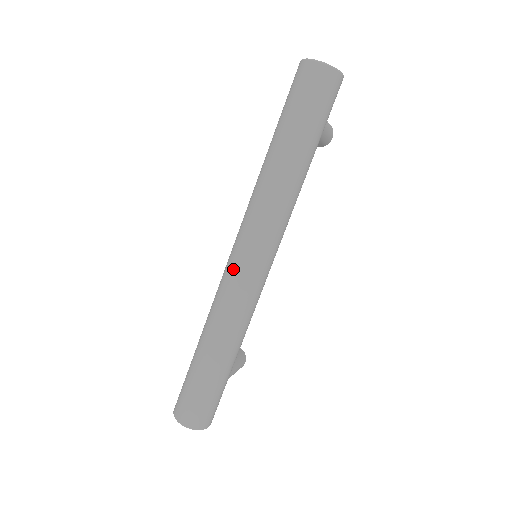
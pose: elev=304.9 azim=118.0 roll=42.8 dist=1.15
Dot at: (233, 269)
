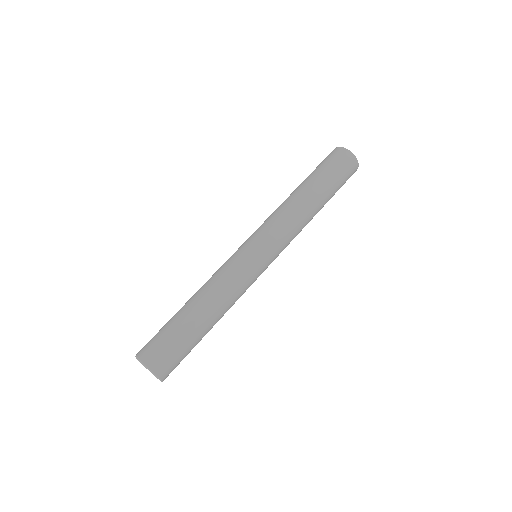
Dot at: (247, 253)
